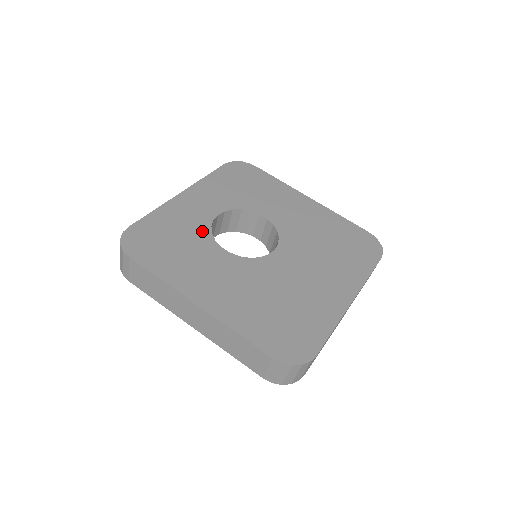
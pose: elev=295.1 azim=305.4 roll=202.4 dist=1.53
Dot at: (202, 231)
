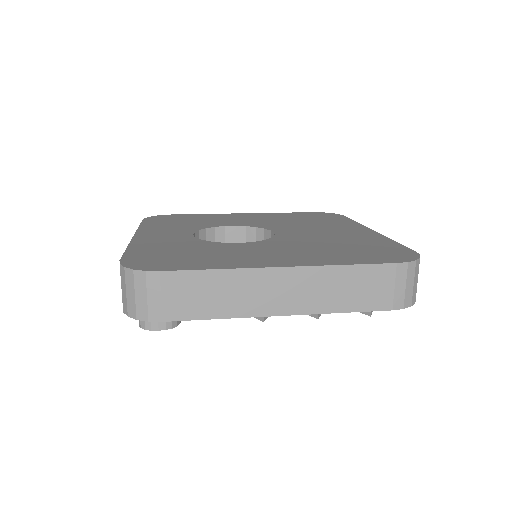
Dot at: (197, 243)
